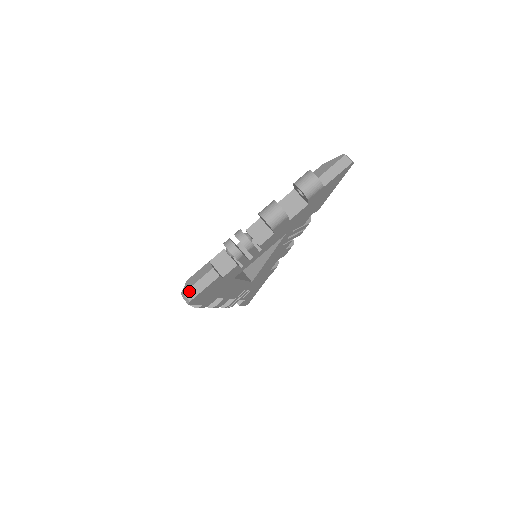
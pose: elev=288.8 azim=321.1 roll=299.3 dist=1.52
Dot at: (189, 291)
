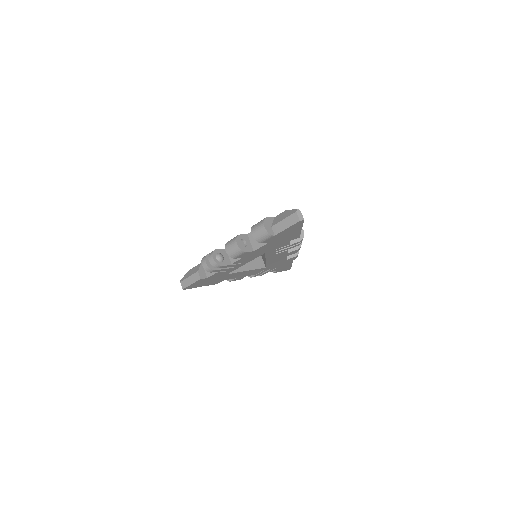
Dot at: (183, 282)
